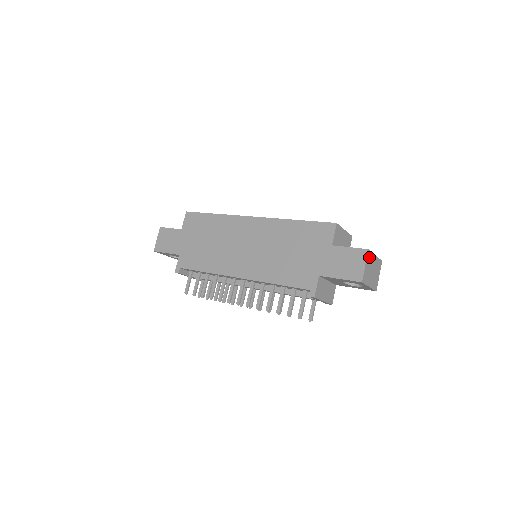
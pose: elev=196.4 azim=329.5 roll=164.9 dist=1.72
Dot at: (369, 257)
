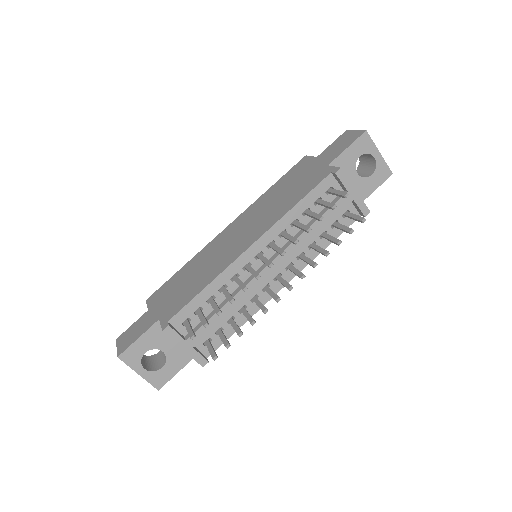
Dot at: occluded
